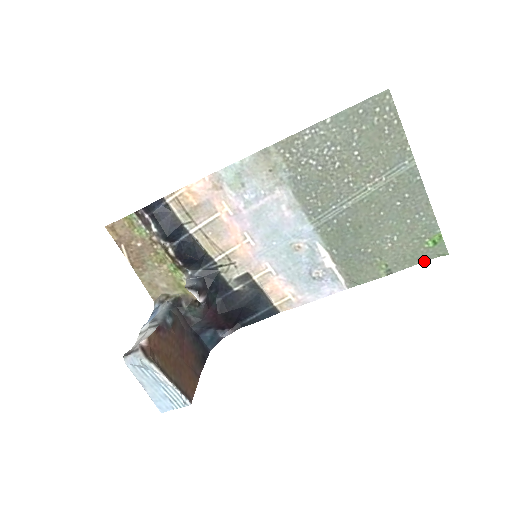
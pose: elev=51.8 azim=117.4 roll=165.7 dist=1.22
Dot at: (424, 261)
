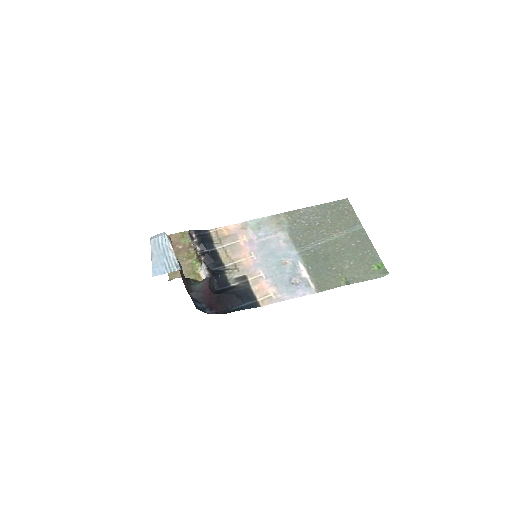
Dot at: occluded
